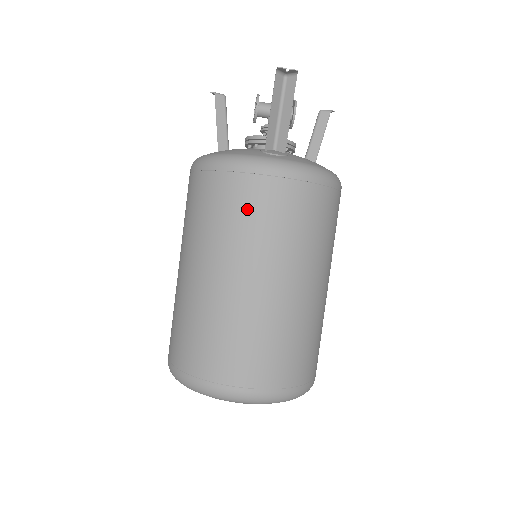
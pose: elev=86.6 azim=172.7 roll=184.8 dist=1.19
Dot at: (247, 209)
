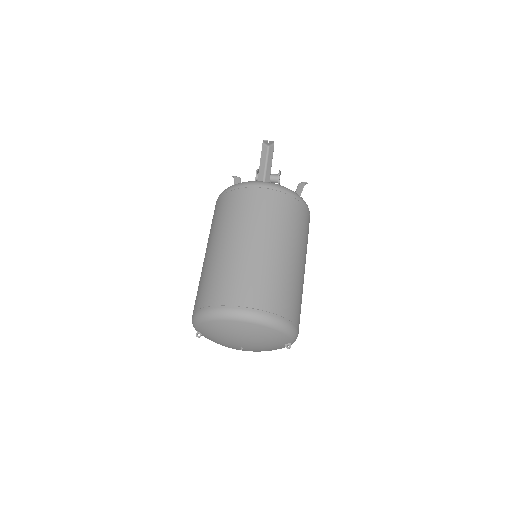
Dot at: (244, 205)
